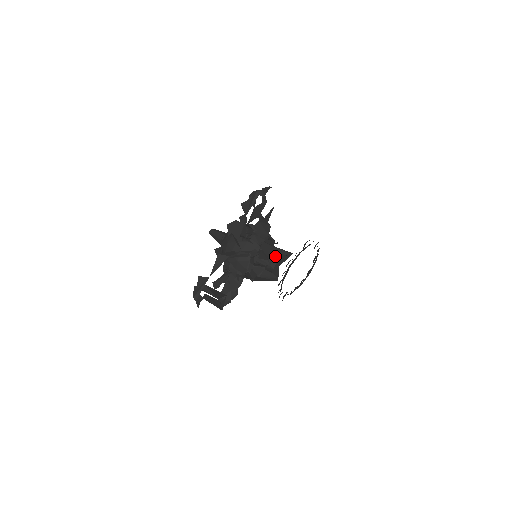
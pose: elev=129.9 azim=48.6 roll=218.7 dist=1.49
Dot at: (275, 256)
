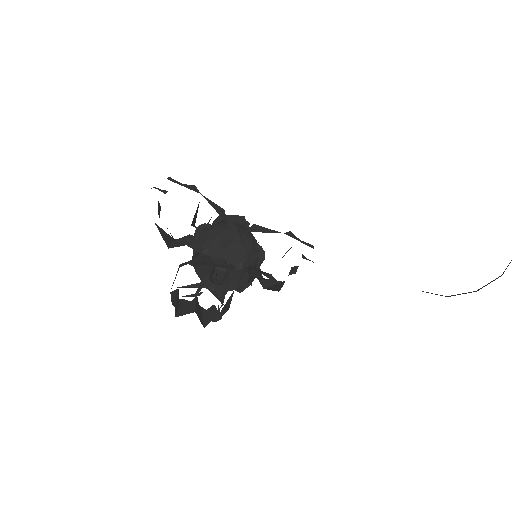
Dot at: (249, 258)
